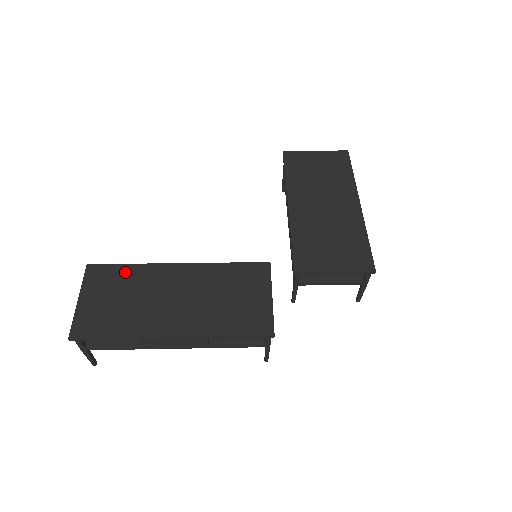
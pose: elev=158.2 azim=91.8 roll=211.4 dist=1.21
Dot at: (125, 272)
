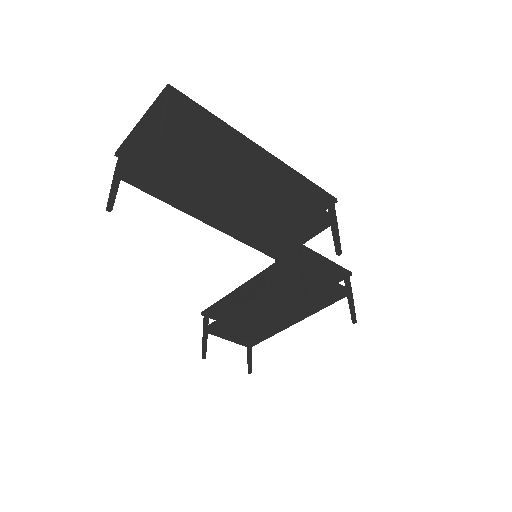
Dot at: occluded
